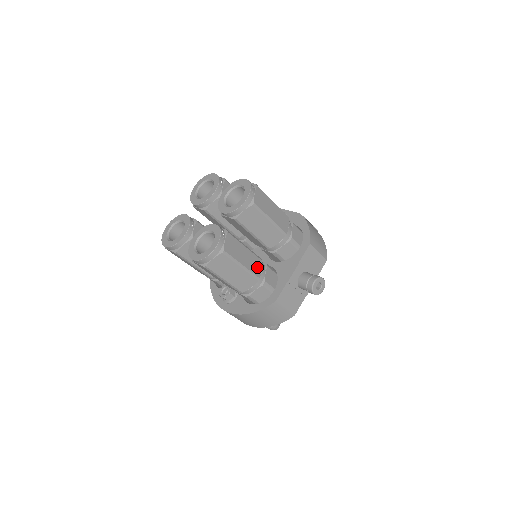
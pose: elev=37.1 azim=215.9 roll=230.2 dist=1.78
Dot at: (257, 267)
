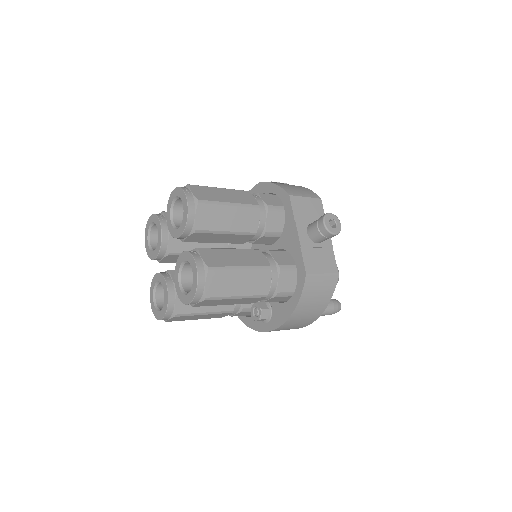
Dot at: (259, 259)
